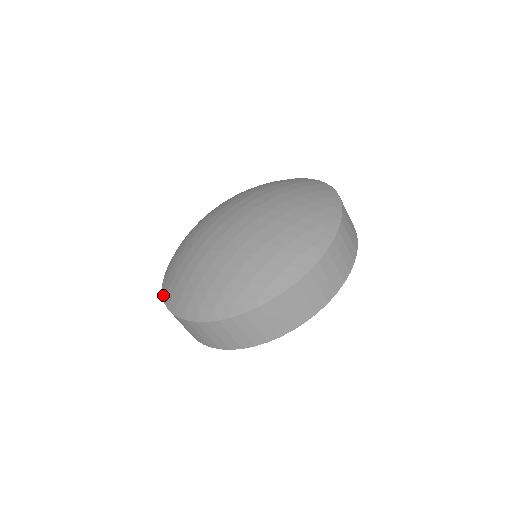
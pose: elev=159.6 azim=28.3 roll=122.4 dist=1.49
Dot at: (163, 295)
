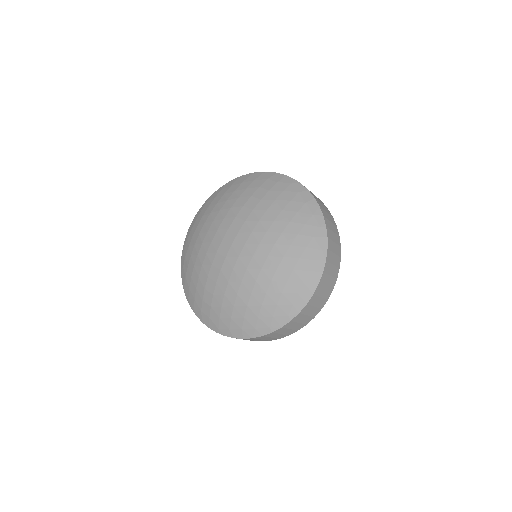
Dot at: (197, 315)
